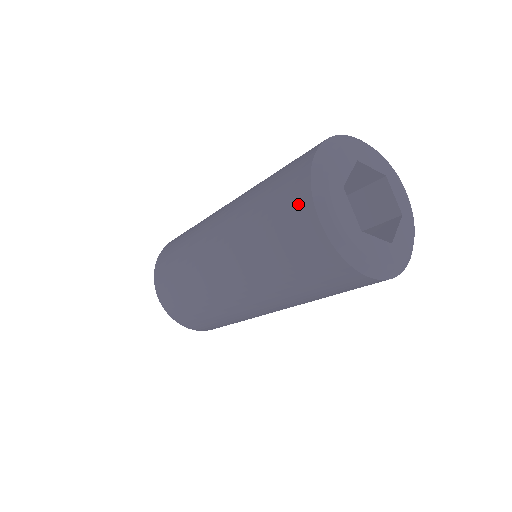
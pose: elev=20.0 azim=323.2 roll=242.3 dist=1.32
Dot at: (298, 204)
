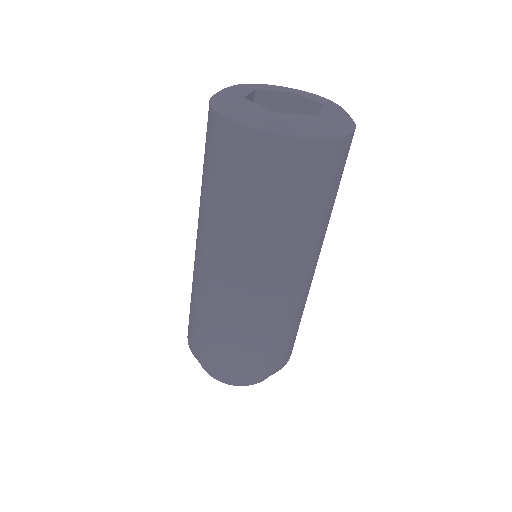
Dot at: occluded
